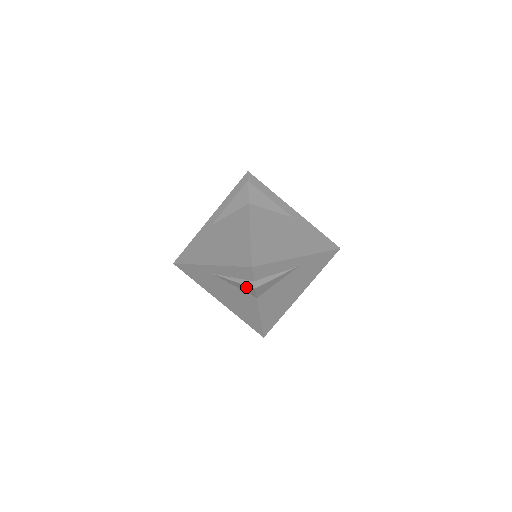
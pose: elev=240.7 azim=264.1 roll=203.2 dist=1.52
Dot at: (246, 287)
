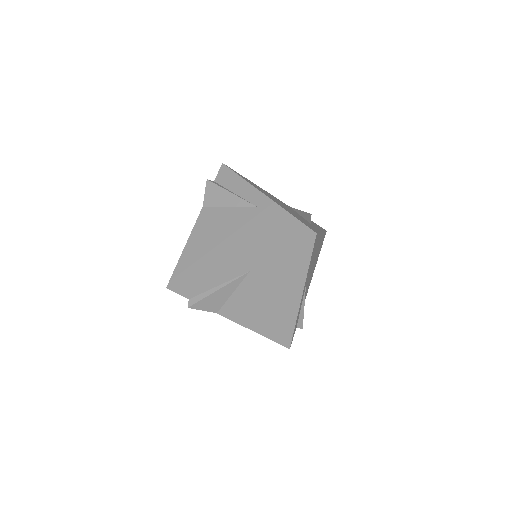
Dot at: occluded
